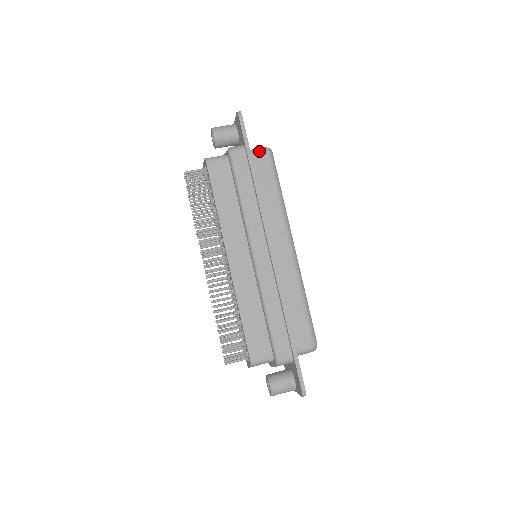
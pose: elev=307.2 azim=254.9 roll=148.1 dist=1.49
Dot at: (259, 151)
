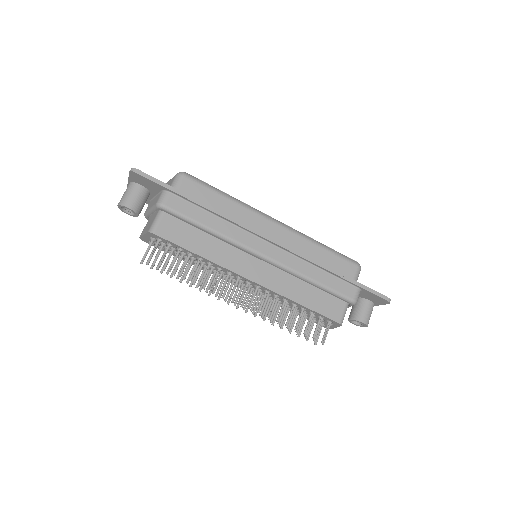
Dot at: (178, 182)
